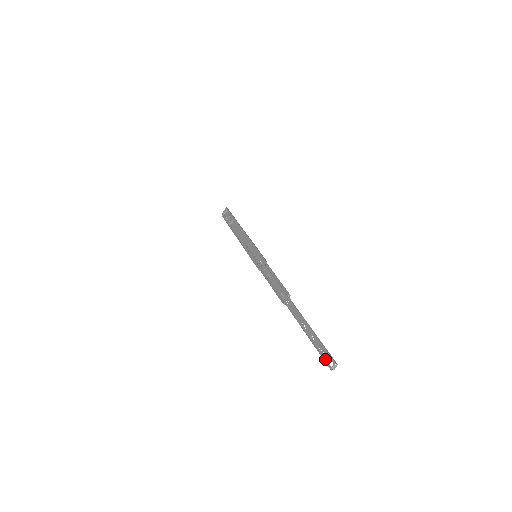
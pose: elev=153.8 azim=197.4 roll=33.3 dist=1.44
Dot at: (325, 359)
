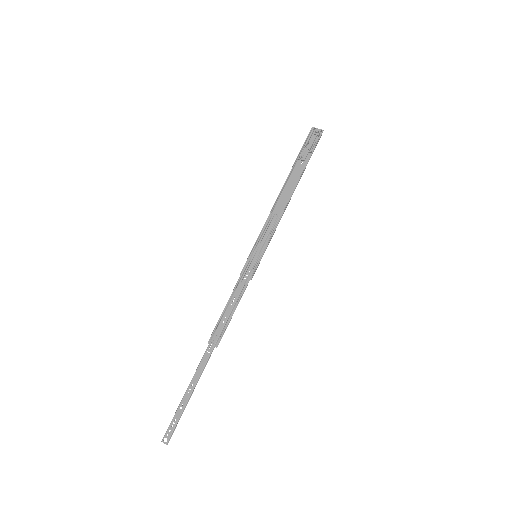
Dot at: (168, 431)
